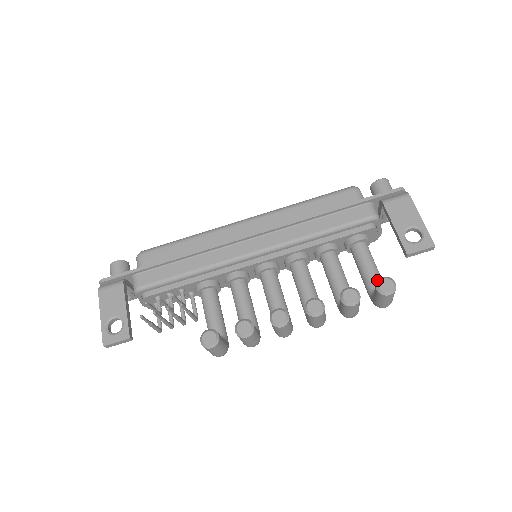
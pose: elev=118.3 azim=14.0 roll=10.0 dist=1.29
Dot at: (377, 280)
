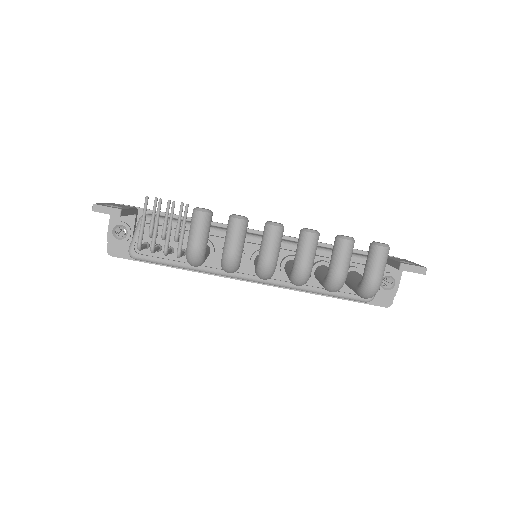
Dot at: occluded
